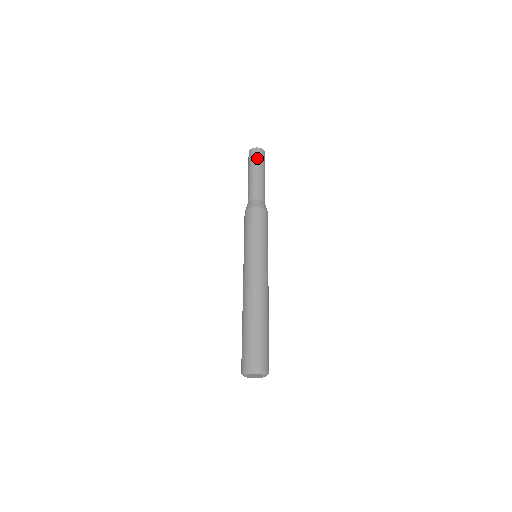
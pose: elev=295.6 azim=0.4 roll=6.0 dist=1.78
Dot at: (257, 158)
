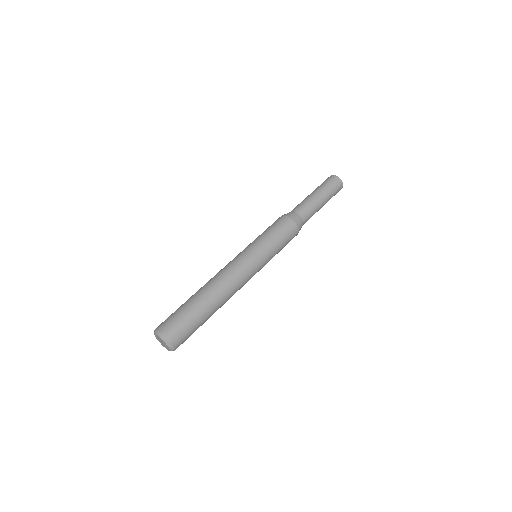
Dot at: (323, 182)
